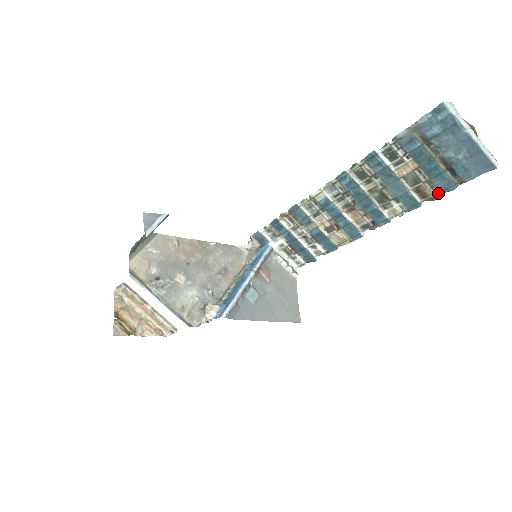
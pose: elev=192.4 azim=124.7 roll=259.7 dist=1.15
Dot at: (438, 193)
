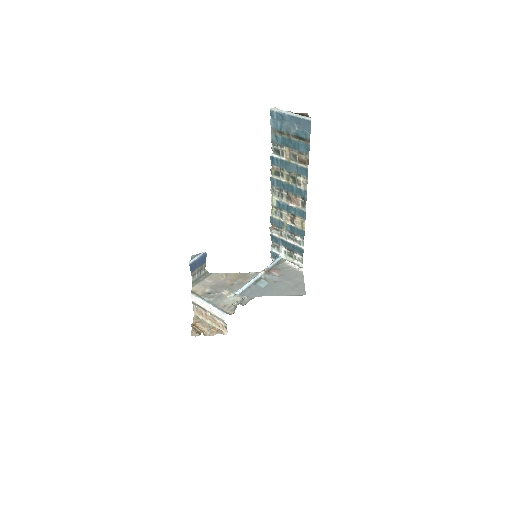
Dot at: (307, 155)
